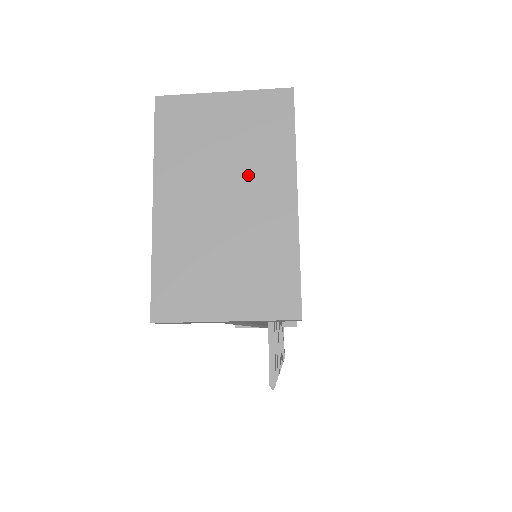
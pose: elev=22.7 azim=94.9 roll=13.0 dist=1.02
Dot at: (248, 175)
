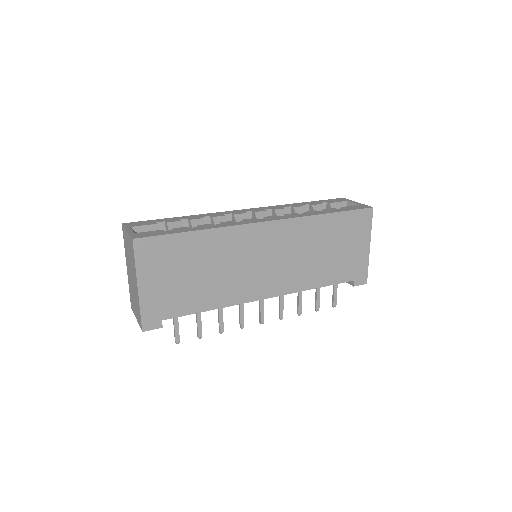
Dot at: (132, 270)
